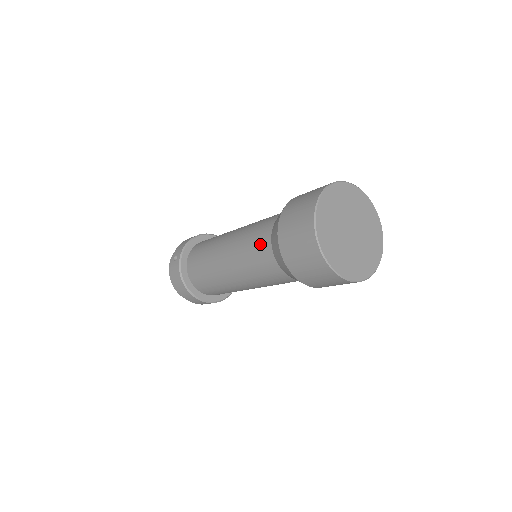
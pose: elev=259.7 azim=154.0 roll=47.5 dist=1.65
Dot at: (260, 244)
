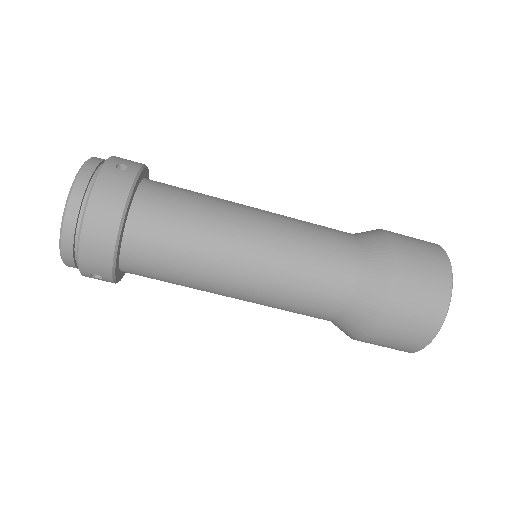
Dot at: (339, 245)
